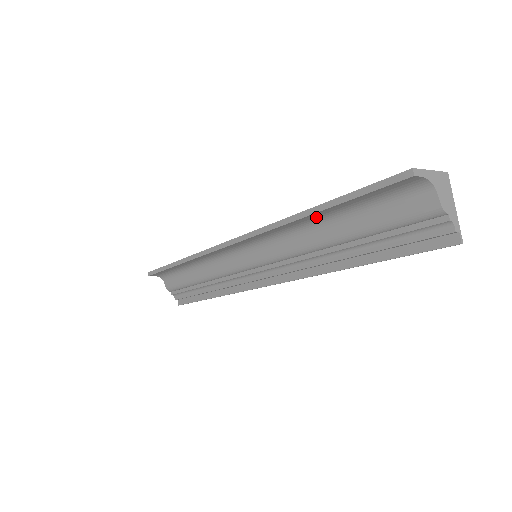
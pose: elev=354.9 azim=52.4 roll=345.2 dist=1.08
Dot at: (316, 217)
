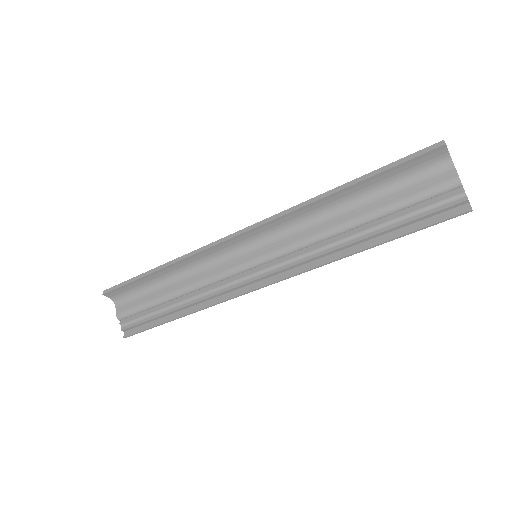
Dot at: (342, 198)
